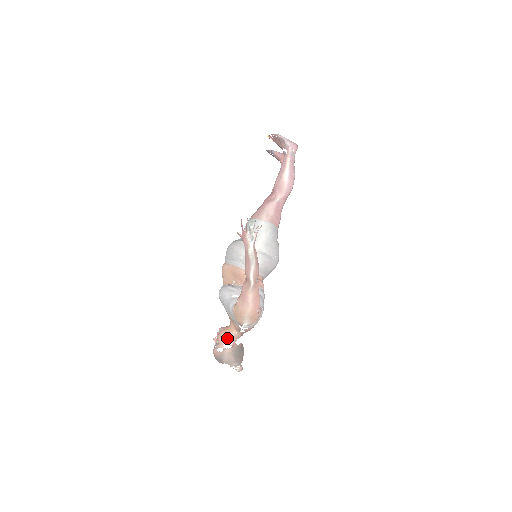
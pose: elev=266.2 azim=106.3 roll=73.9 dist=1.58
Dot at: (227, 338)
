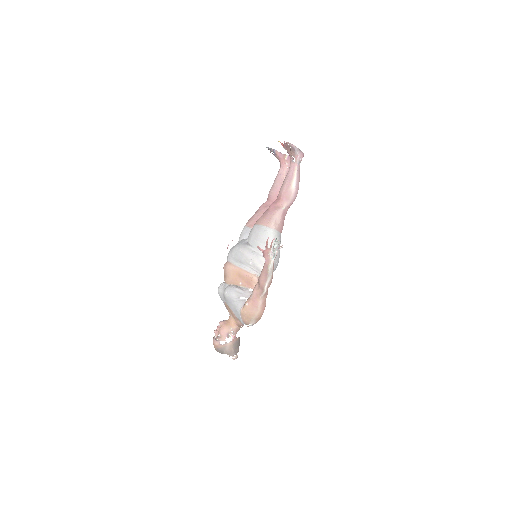
Dot at: (229, 332)
